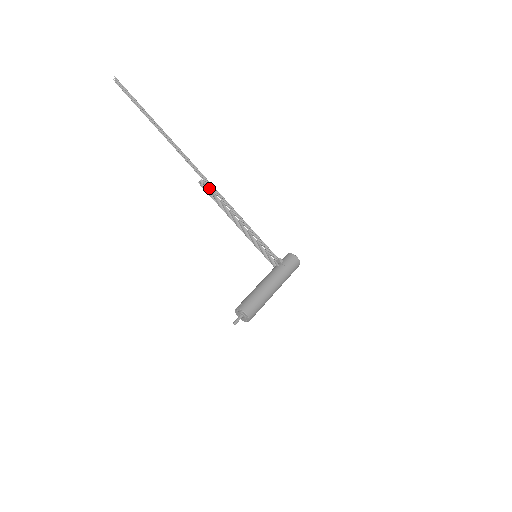
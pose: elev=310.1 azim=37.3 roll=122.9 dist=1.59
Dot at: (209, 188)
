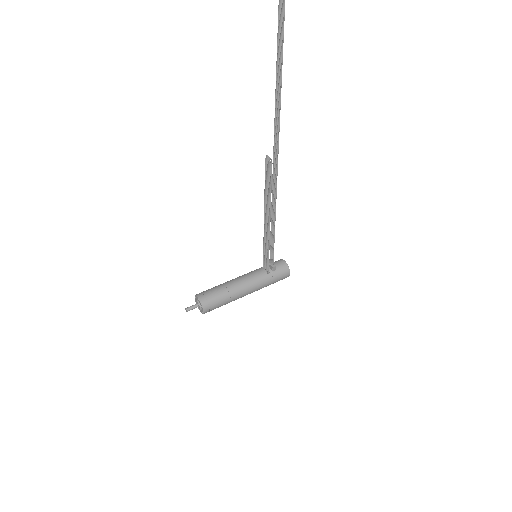
Dot at: (271, 174)
